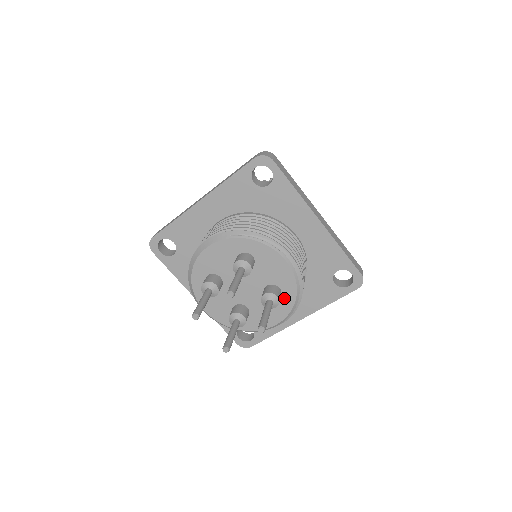
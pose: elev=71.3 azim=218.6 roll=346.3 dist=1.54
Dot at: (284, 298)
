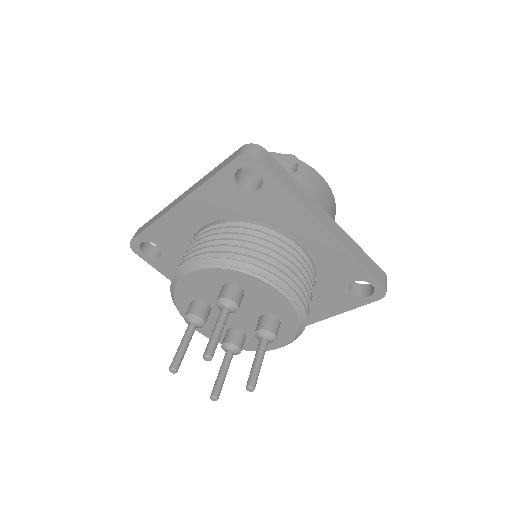
Dot at: (284, 327)
